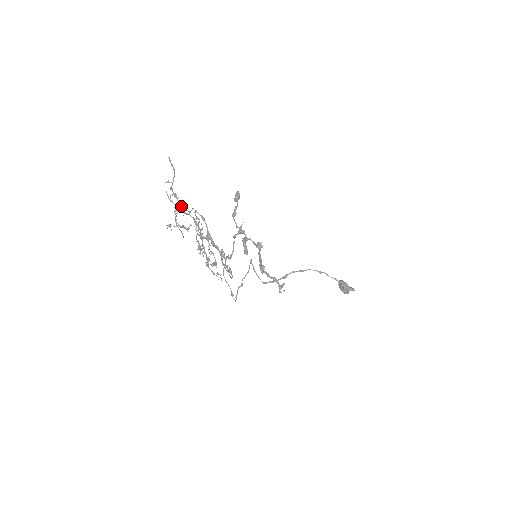
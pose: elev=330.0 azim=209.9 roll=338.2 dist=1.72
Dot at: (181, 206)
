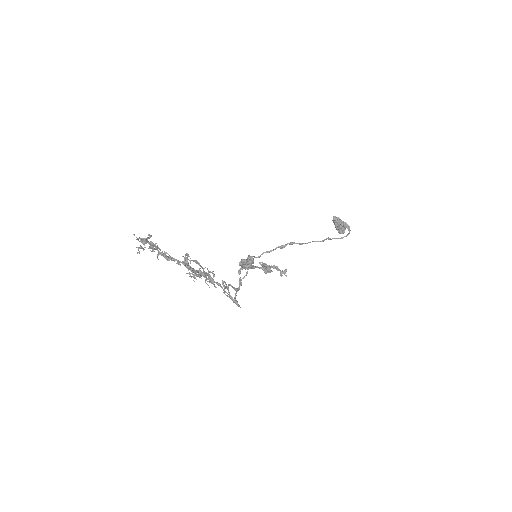
Dot at: (163, 254)
